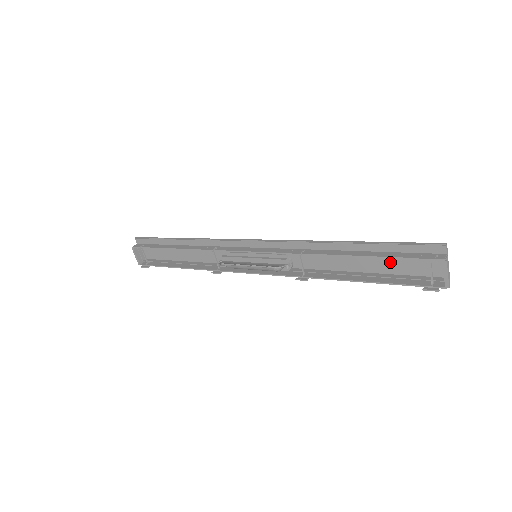
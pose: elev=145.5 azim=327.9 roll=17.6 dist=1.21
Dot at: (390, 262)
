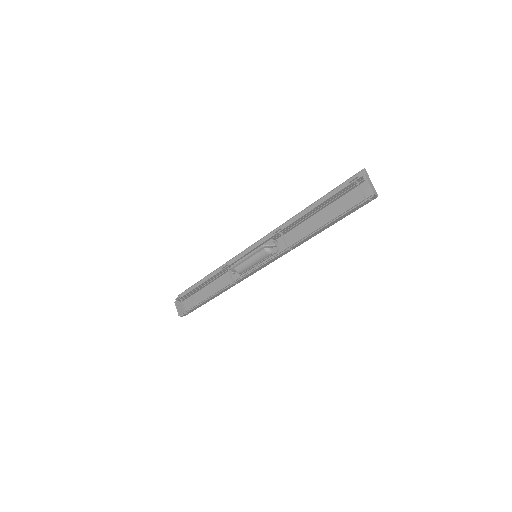
Dot at: (338, 205)
